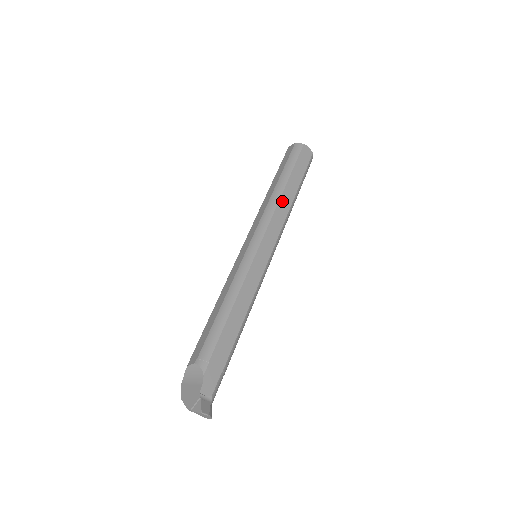
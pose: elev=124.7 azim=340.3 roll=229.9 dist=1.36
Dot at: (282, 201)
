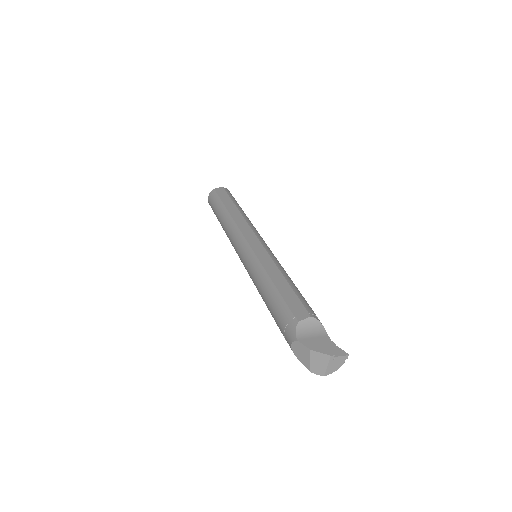
Dot at: occluded
